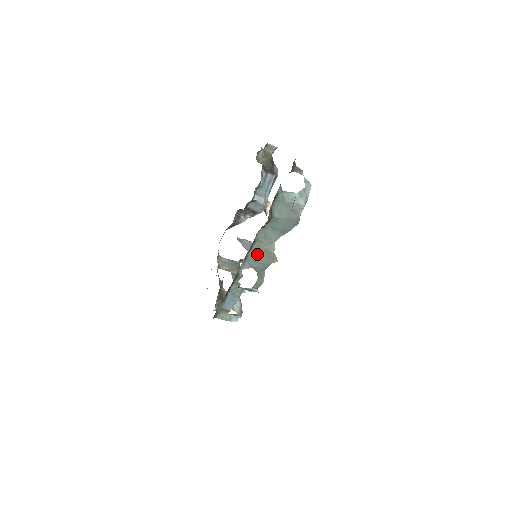
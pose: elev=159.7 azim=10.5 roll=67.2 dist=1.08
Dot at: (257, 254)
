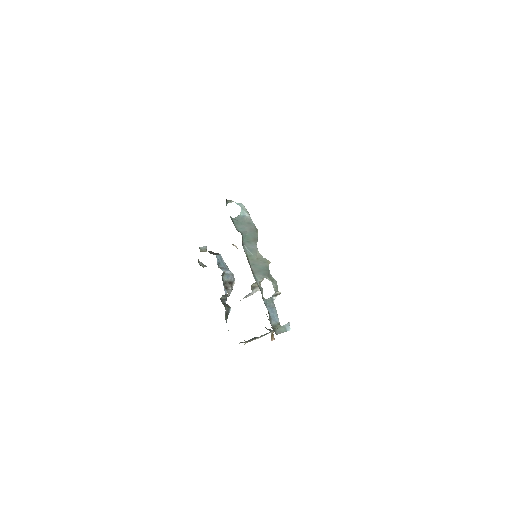
Dot at: (256, 266)
